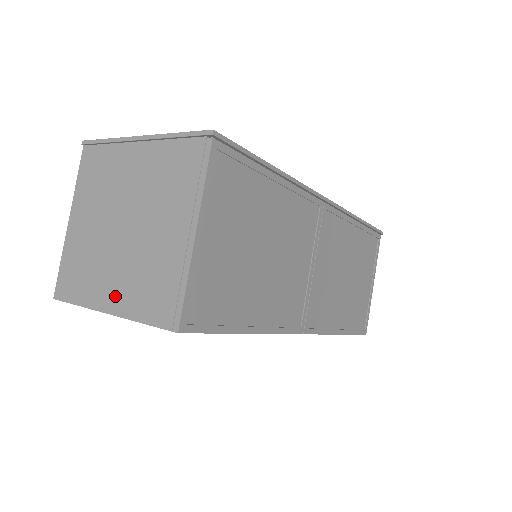
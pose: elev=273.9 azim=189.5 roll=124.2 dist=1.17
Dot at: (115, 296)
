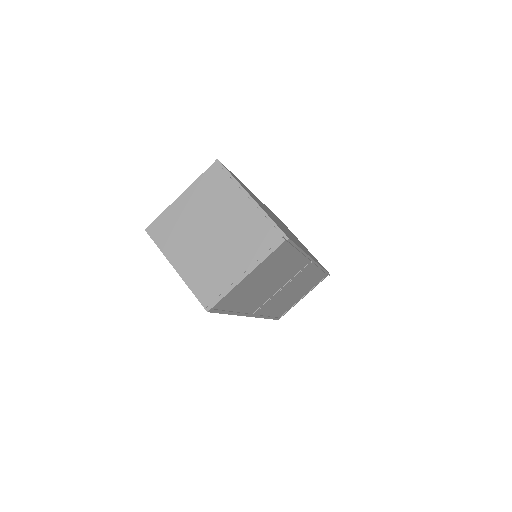
Dot at: (185, 265)
